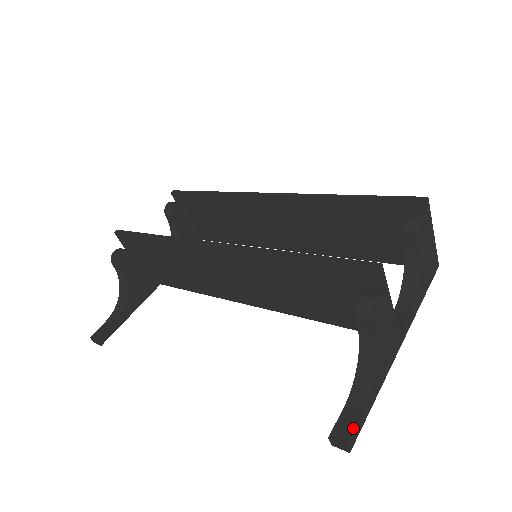
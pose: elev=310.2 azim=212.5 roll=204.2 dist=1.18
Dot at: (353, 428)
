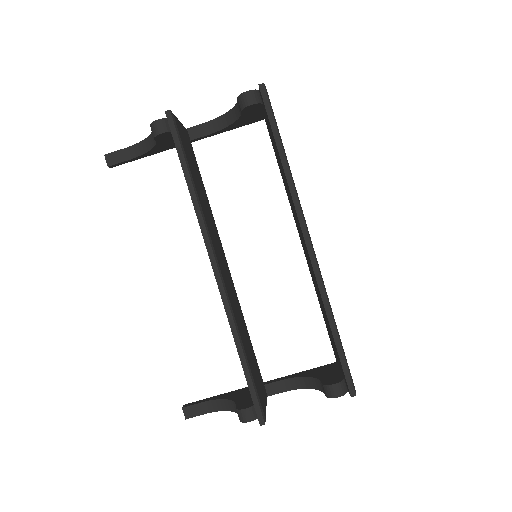
Dot at: occluded
